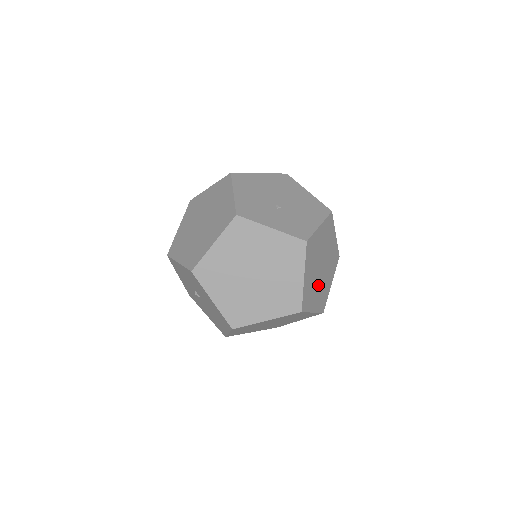
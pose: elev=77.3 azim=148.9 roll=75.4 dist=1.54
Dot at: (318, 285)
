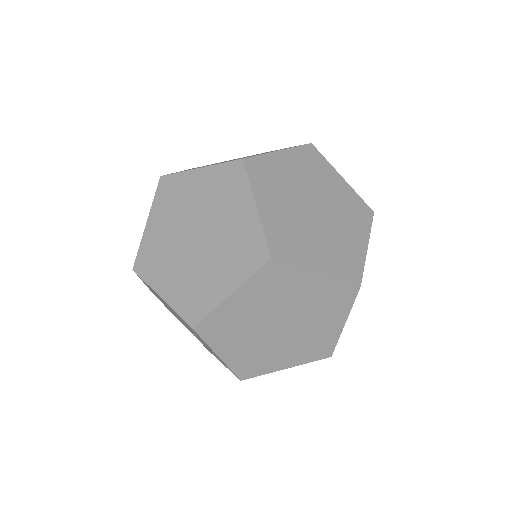
Dot at: (293, 209)
